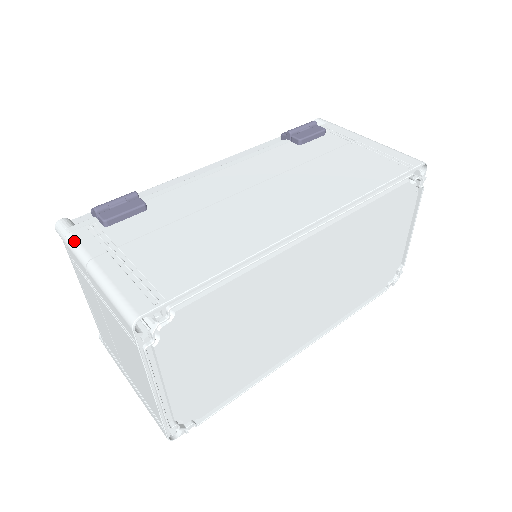
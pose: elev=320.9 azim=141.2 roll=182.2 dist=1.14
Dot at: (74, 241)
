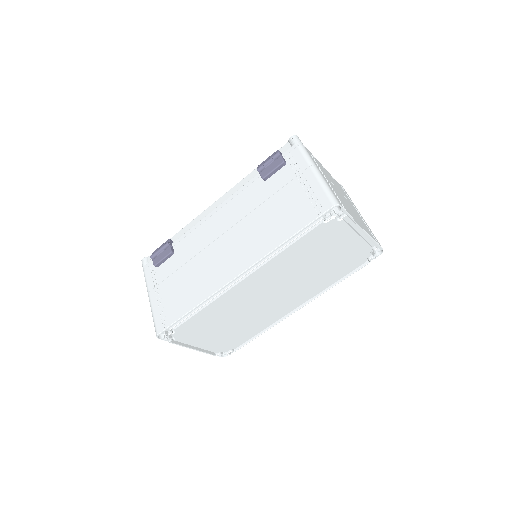
Dot at: (145, 277)
